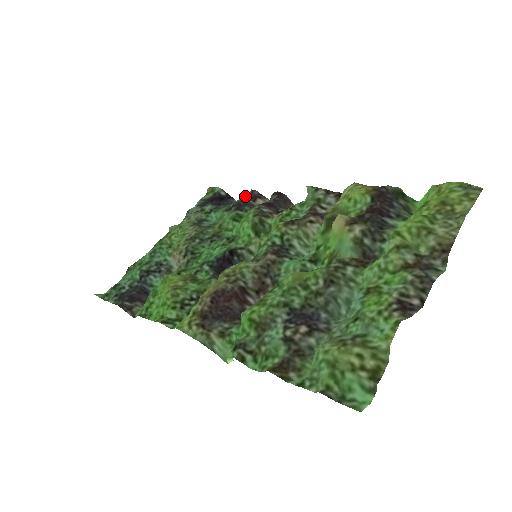
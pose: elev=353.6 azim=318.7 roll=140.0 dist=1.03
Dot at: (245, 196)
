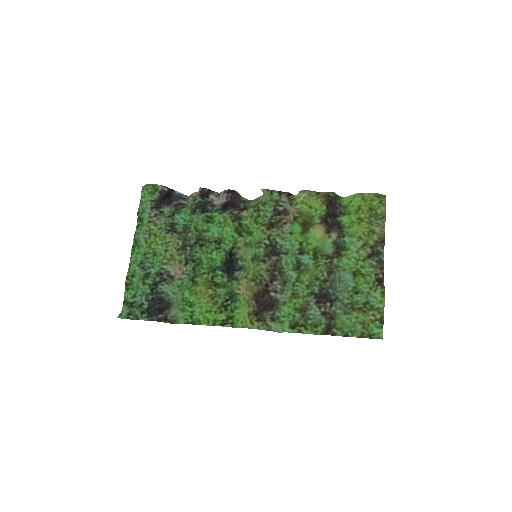
Dot at: (200, 195)
